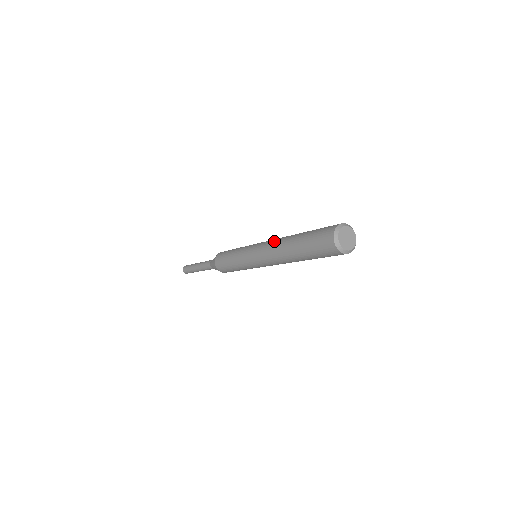
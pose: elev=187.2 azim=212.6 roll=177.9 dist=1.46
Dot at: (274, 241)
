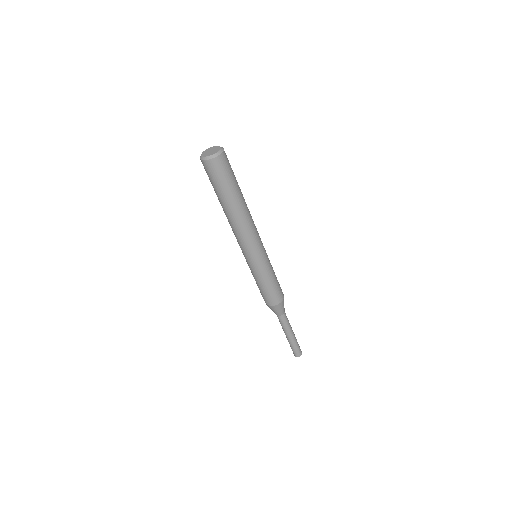
Dot at: occluded
